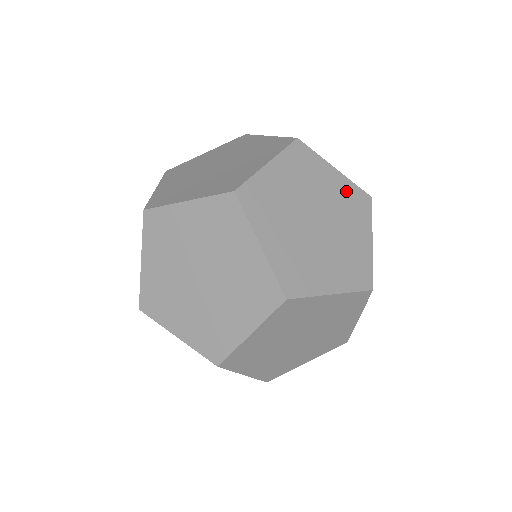
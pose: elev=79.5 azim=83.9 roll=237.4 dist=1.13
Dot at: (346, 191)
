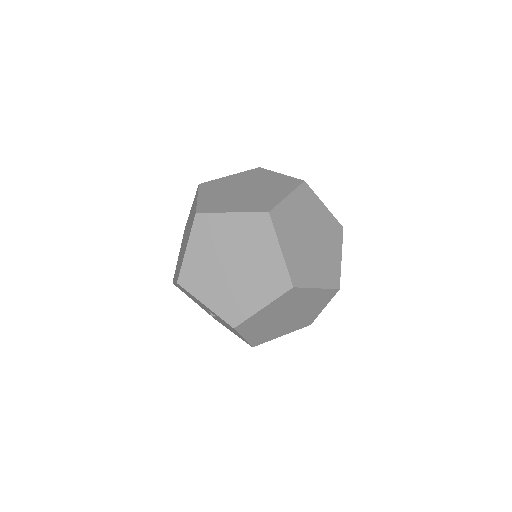
Dot at: (329, 221)
